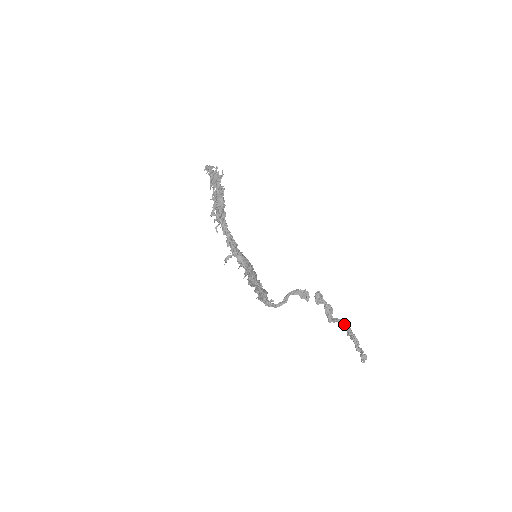
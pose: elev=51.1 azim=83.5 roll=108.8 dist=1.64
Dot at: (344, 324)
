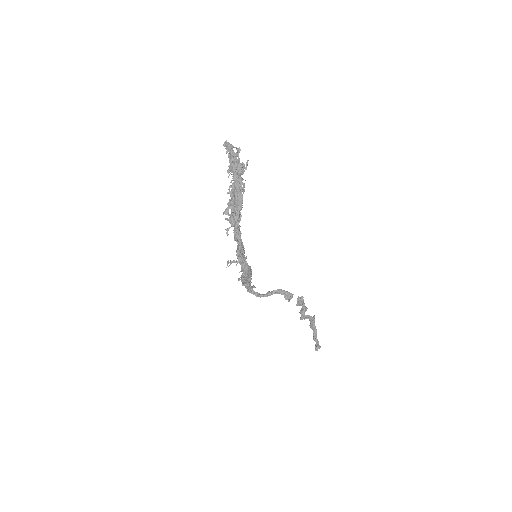
Dot at: (311, 319)
